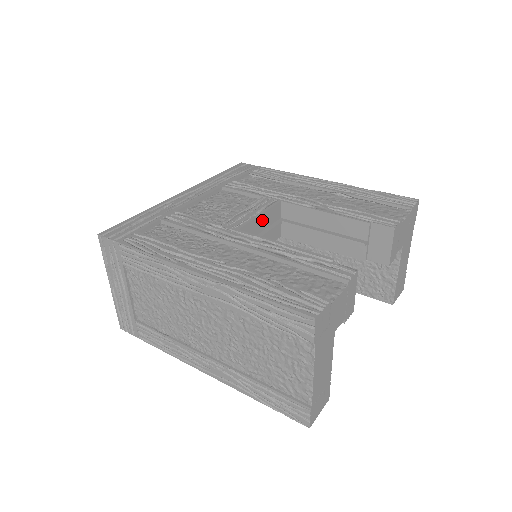
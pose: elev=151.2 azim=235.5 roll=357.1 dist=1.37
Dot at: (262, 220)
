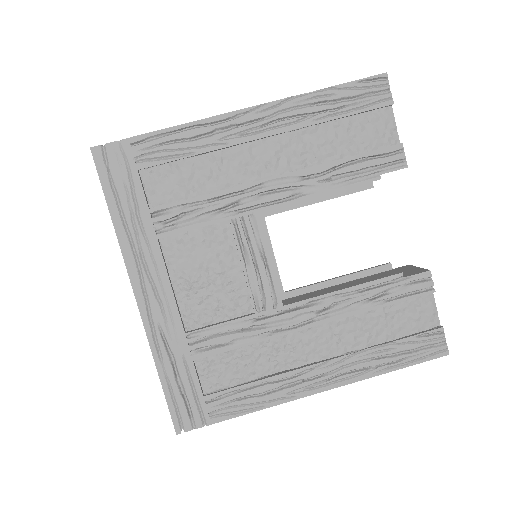
Dot at: occluded
